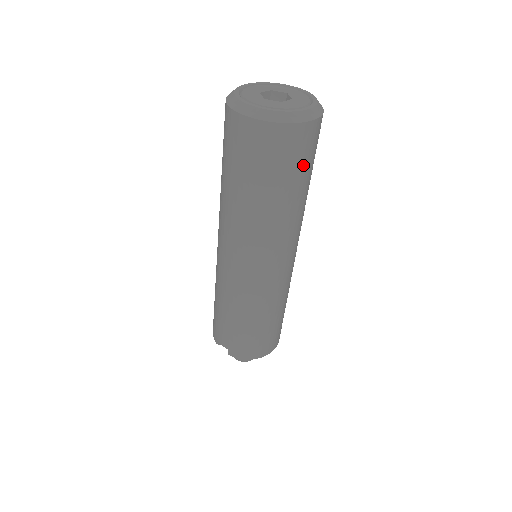
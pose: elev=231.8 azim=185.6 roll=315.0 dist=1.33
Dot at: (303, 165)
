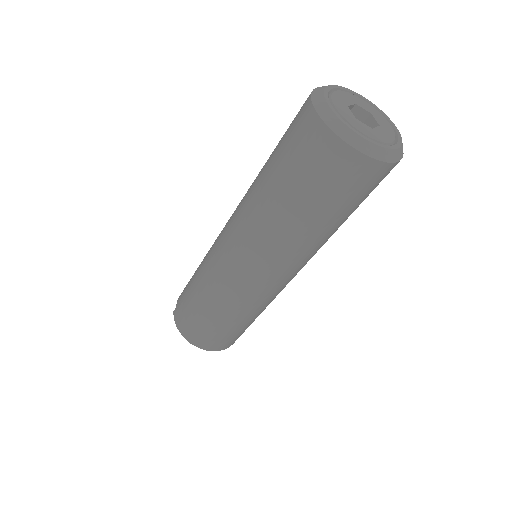
Dot at: (325, 190)
